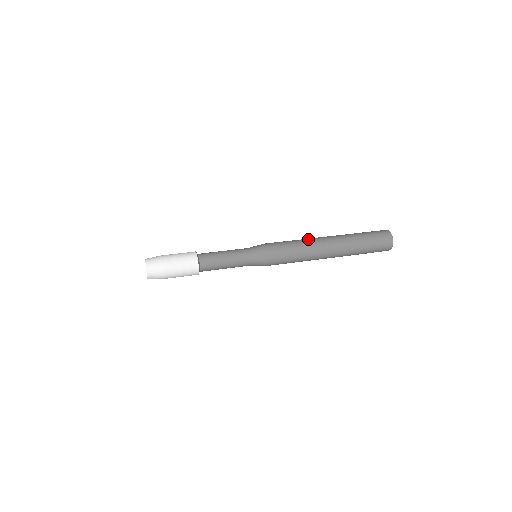
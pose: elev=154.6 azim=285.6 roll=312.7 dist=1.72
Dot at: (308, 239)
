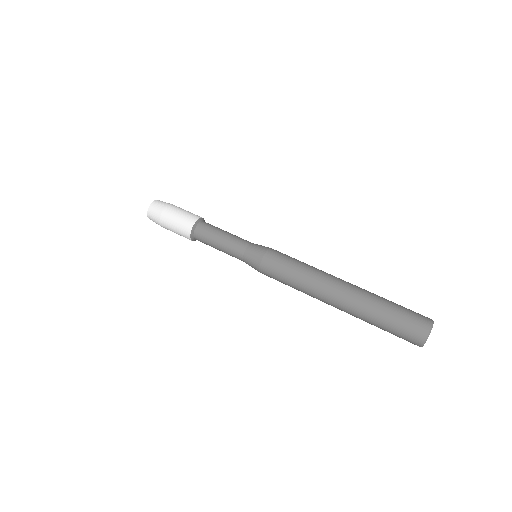
Dot at: (316, 278)
